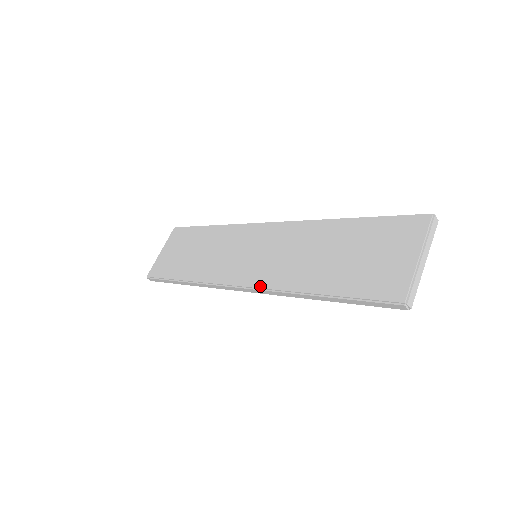
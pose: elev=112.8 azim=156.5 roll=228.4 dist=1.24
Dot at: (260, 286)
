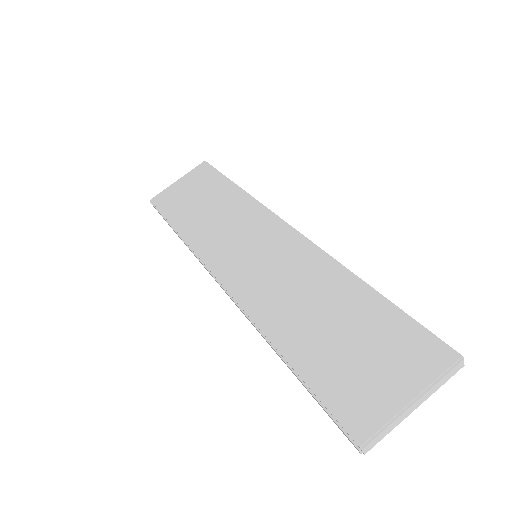
Dot at: (237, 298)
